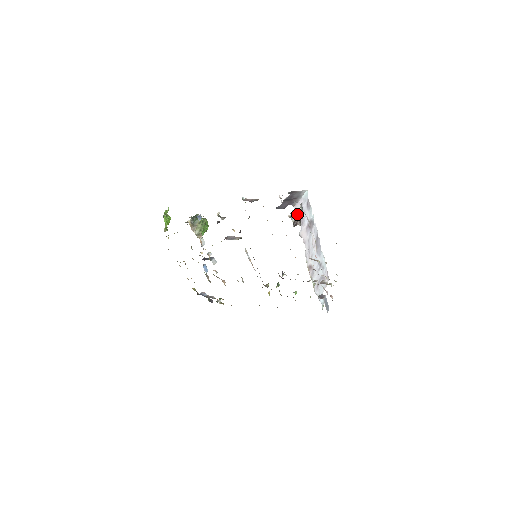
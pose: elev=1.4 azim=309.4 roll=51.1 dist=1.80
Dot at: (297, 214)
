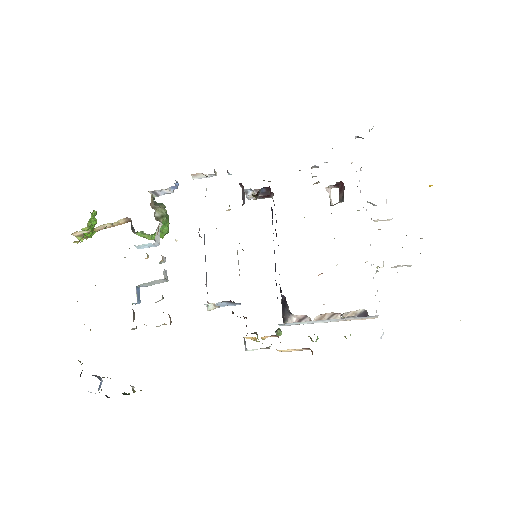
Dot at: occluded
